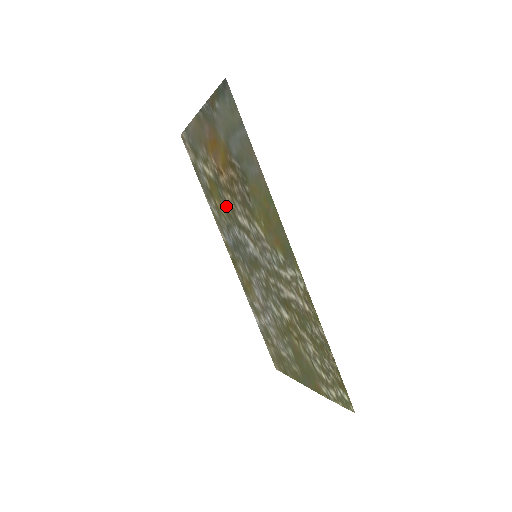
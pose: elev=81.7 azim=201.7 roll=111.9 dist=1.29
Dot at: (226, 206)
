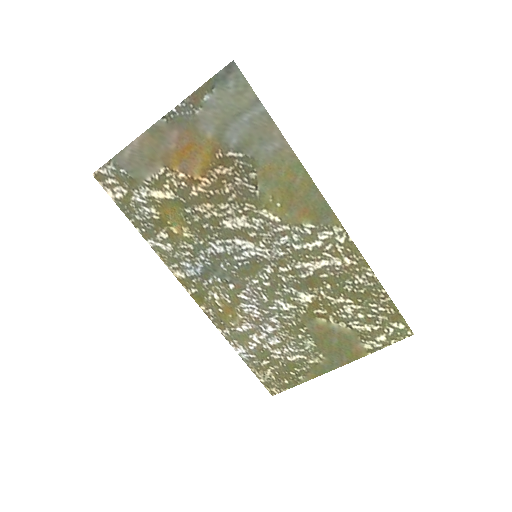
Dot at: (198, 223)
